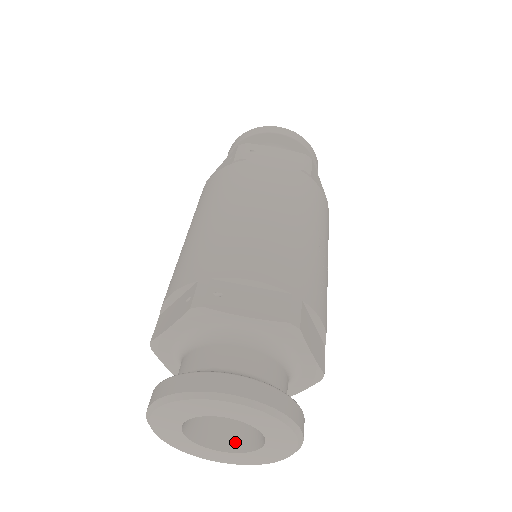
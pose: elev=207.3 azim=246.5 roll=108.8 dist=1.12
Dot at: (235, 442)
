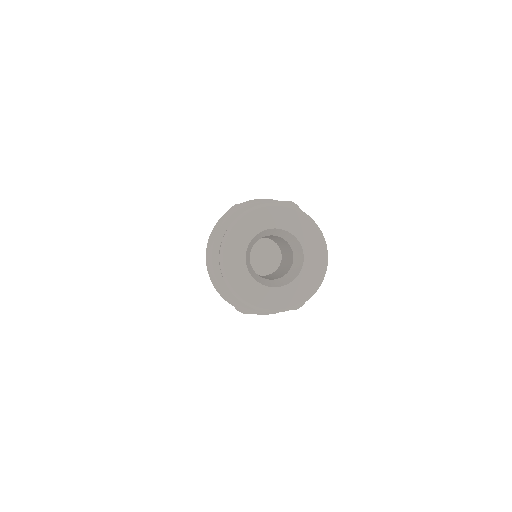
Dot at: (259, 280)
